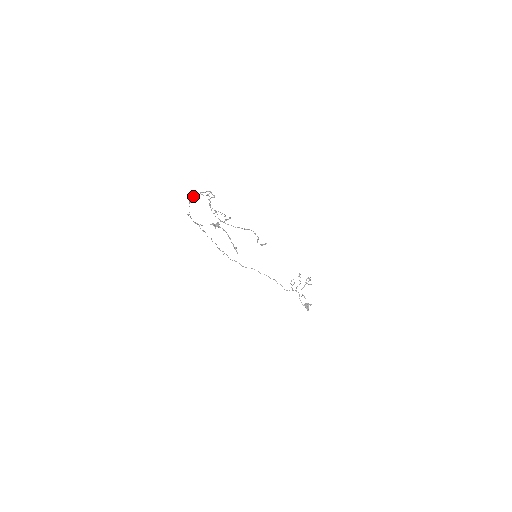
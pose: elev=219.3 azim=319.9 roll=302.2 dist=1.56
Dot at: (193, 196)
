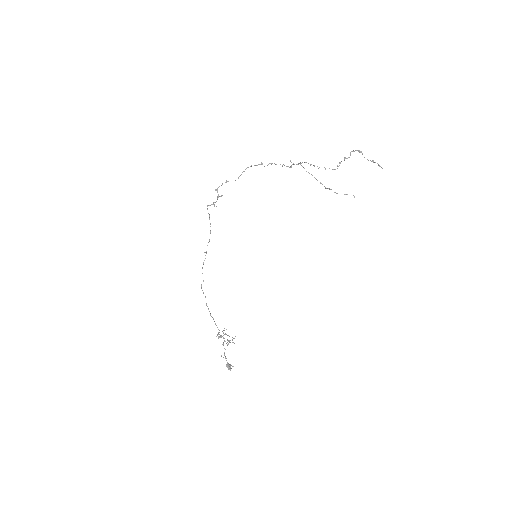
Dot at: occluded
